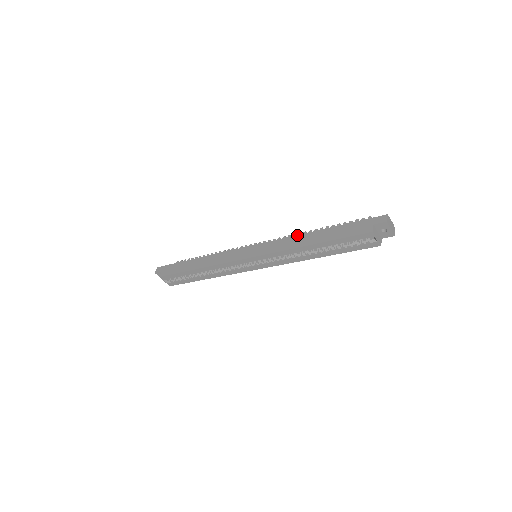
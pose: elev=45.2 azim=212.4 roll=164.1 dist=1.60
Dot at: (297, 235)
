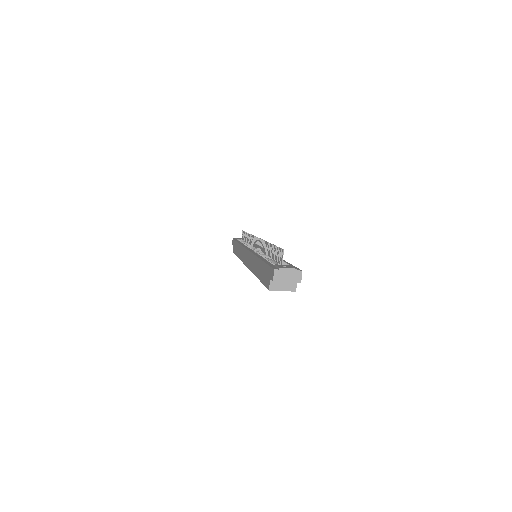
Dot at: (254, 255)
